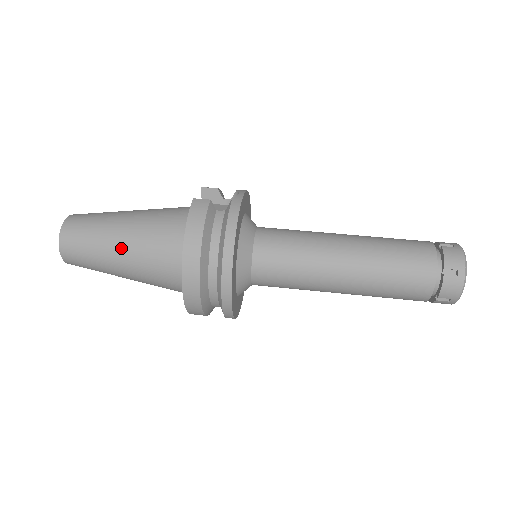
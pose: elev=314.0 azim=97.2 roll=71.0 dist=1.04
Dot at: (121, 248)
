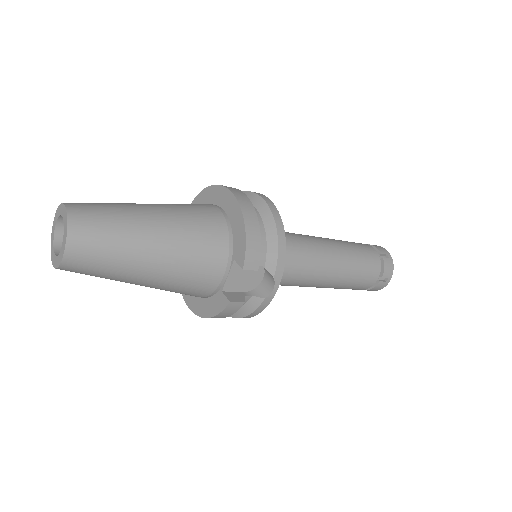
Dot at: (147, 204)
